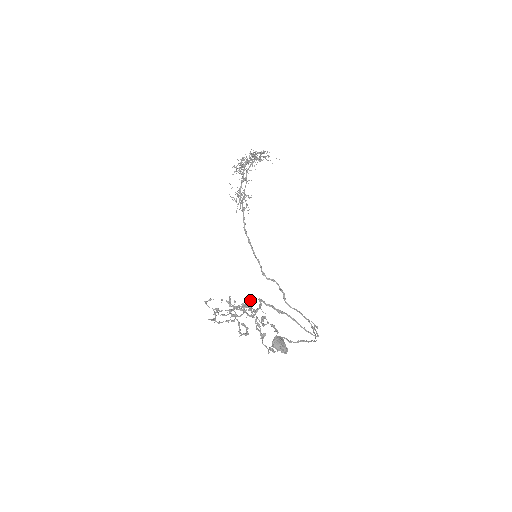
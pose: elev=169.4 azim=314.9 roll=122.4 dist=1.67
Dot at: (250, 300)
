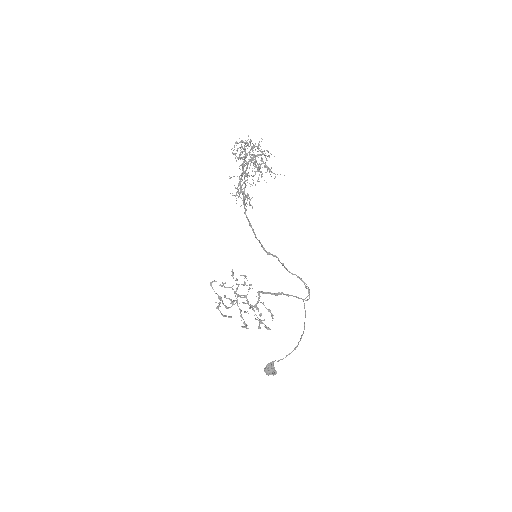
Dot at: occluded
